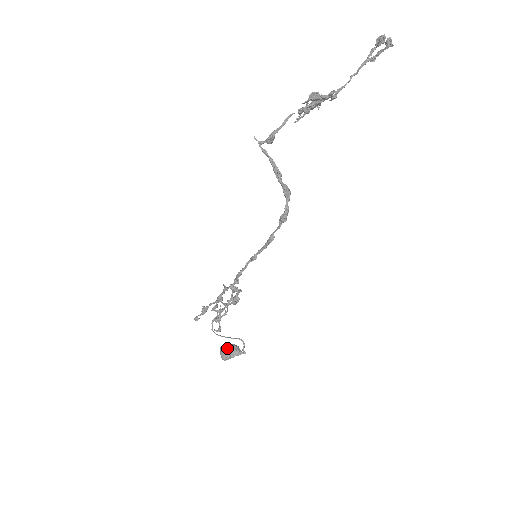
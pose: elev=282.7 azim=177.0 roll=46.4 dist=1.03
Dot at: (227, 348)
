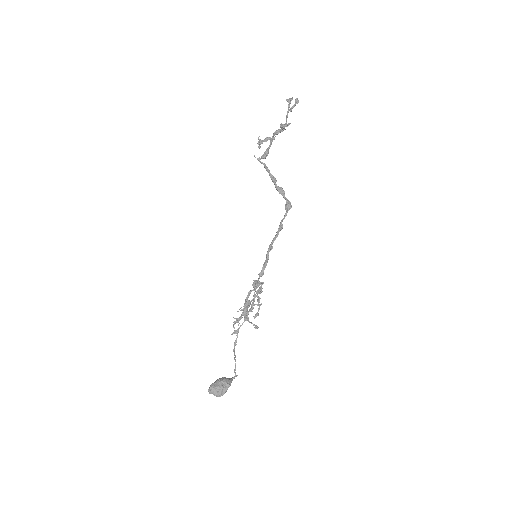
Dot at: (220, 381)
